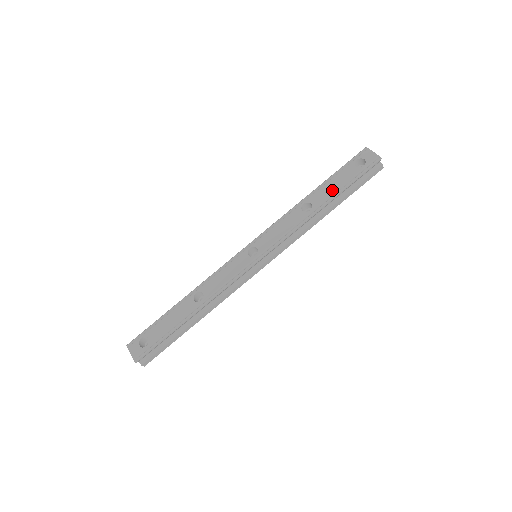
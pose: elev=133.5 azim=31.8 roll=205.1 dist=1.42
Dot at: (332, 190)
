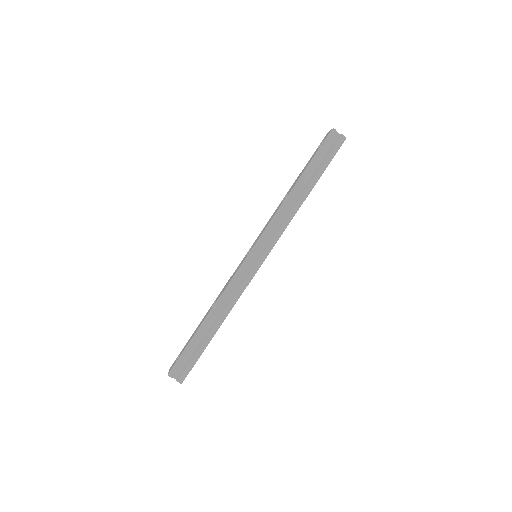
Dot at: (301, 174)
